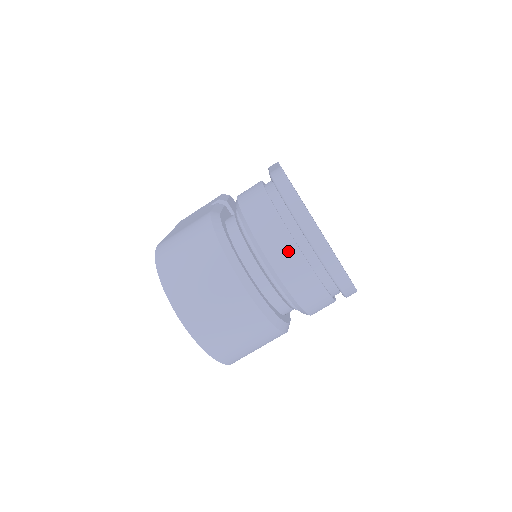
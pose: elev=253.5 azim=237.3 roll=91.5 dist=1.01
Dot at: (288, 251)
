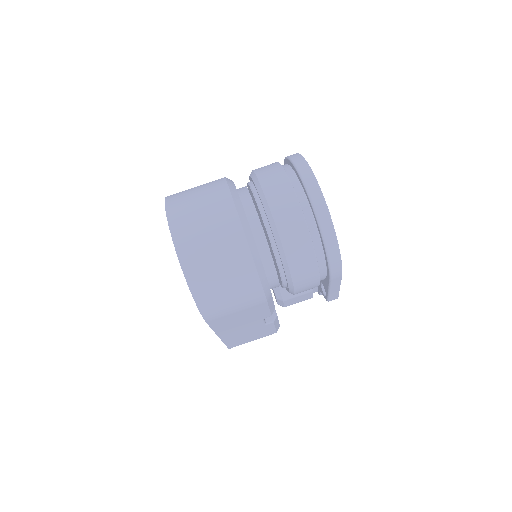
Dot at: (281, 183)
